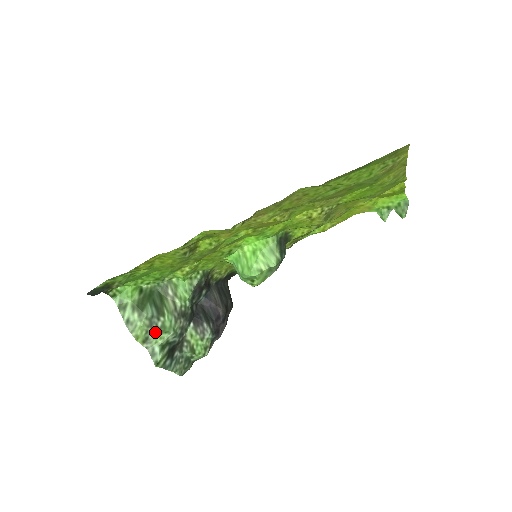
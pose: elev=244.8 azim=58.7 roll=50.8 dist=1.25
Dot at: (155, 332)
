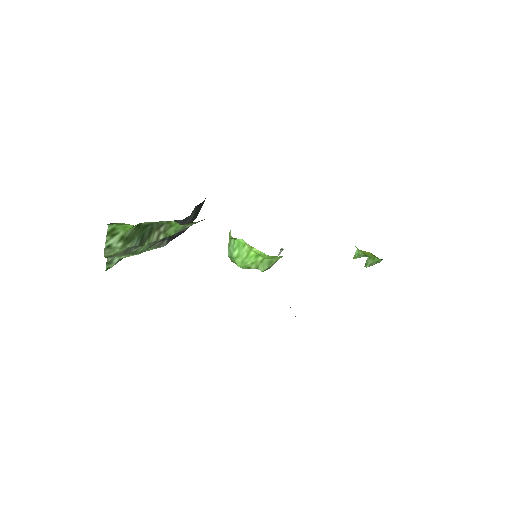
Dot at: (125, 254)
